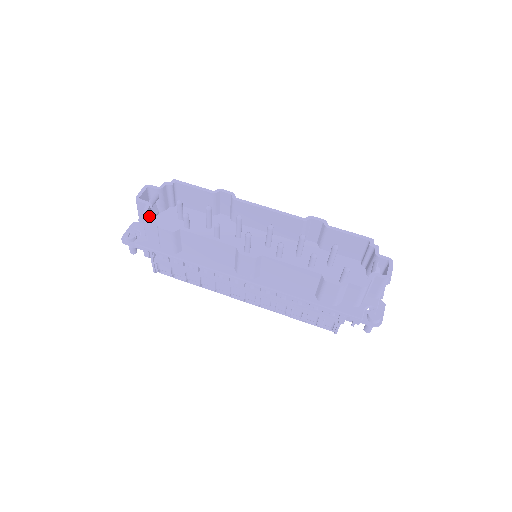
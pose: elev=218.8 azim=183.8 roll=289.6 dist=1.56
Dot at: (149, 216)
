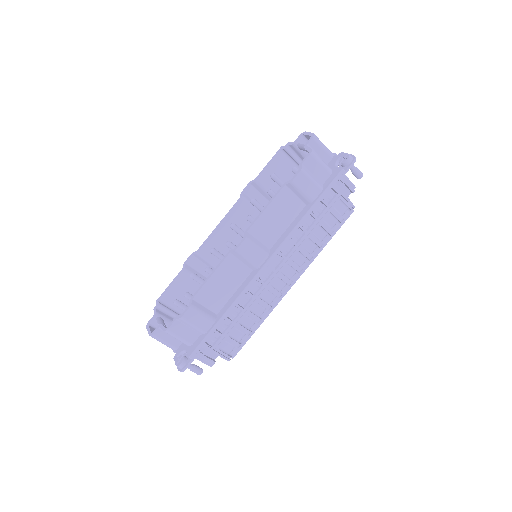
Dot at: (168, 325)
